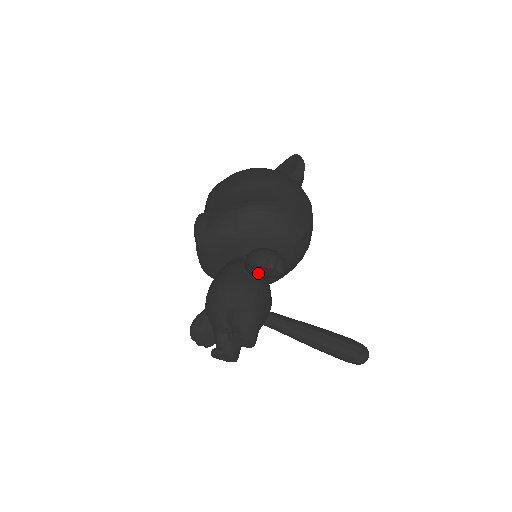
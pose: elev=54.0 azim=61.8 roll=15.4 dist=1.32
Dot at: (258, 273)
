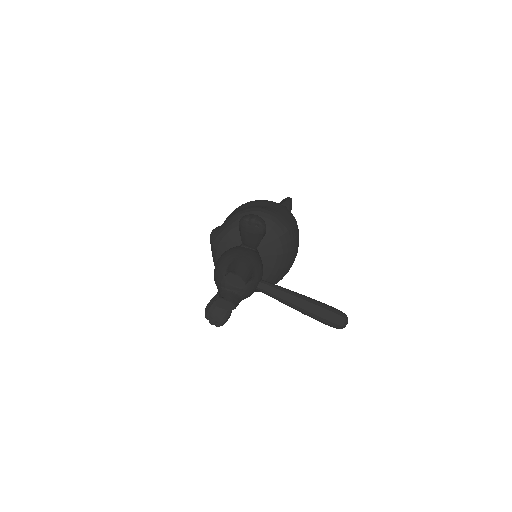
Dot at: (246, 231)
